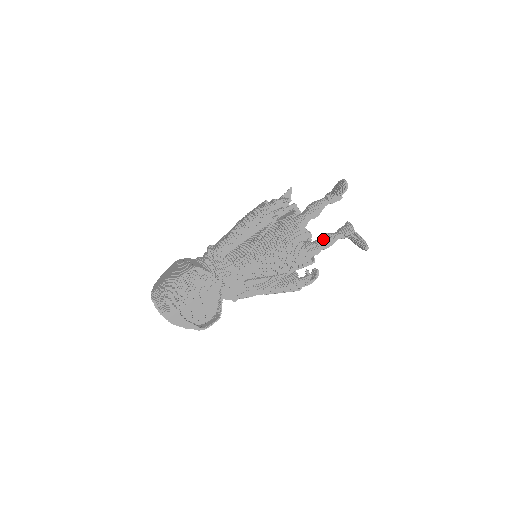
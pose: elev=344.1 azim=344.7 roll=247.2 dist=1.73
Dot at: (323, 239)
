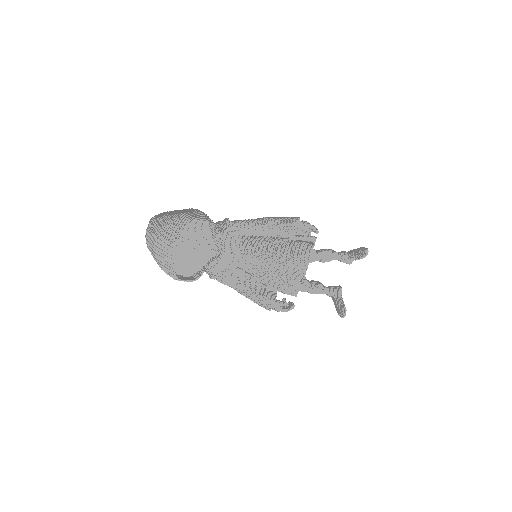
Dot at: (316, 283)
